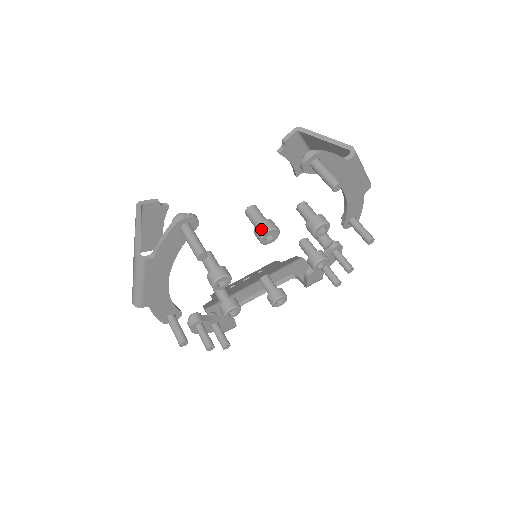
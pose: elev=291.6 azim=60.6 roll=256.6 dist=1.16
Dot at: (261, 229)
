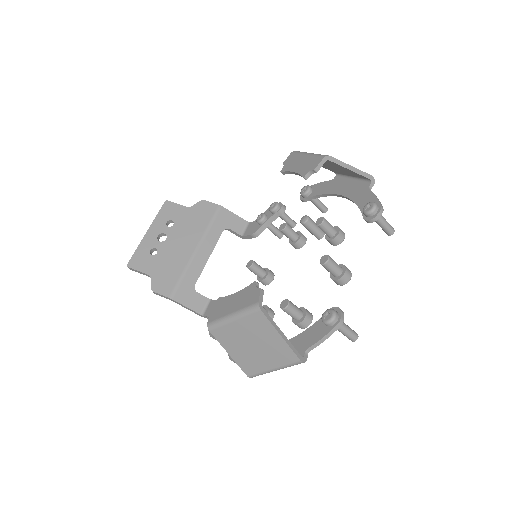
Dot at: (346, 279)
